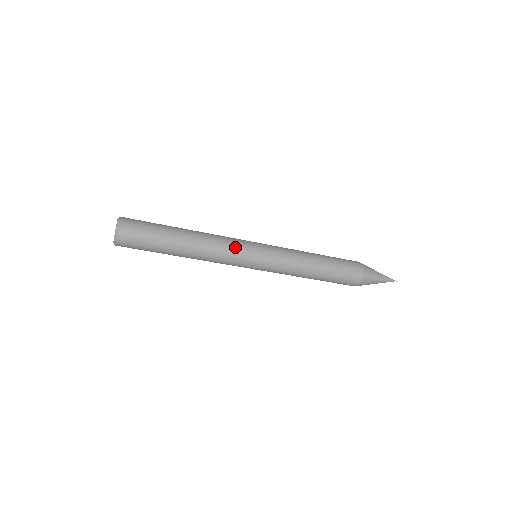
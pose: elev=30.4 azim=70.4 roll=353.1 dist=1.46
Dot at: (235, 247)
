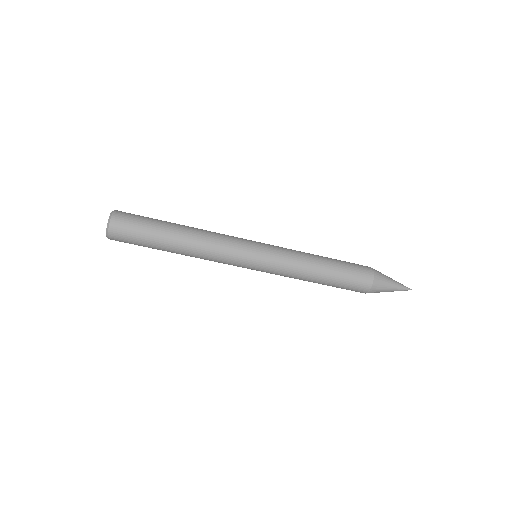
Dot at: (232, 236)
